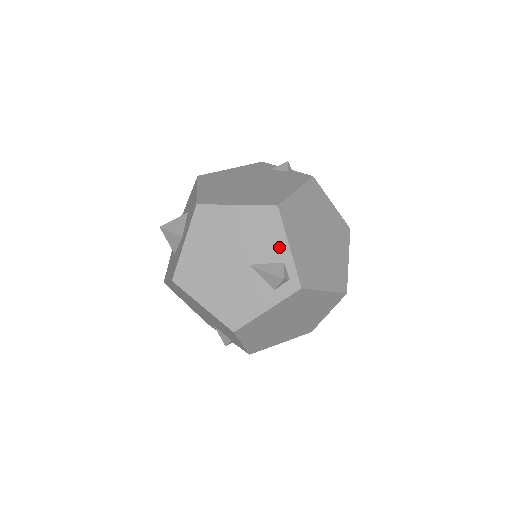
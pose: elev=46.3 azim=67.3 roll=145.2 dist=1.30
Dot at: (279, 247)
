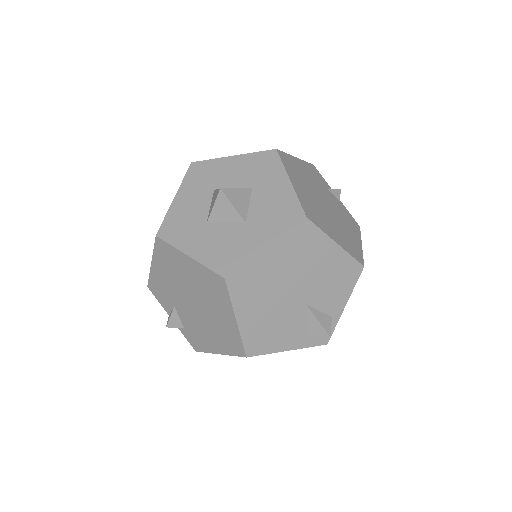
Dot at: (338, 302)
